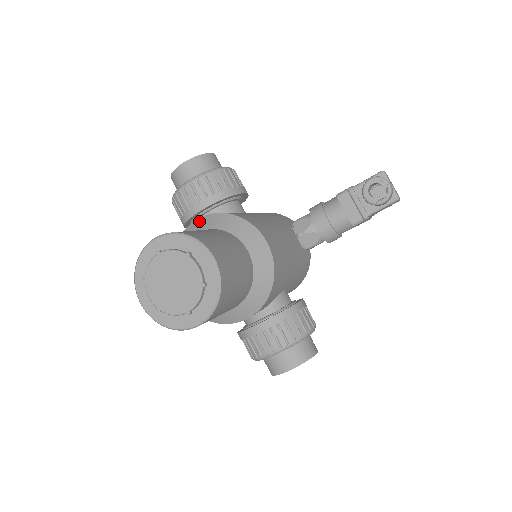
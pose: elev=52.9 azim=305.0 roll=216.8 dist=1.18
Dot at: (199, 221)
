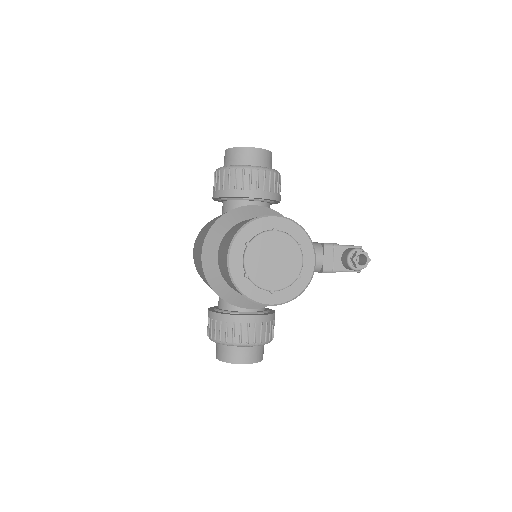
Dot at: (260, 209)
